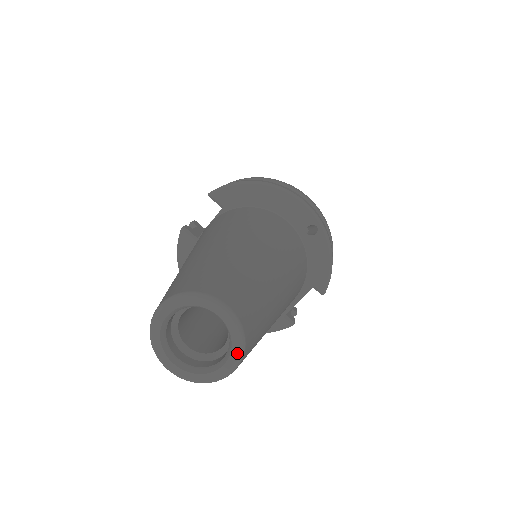
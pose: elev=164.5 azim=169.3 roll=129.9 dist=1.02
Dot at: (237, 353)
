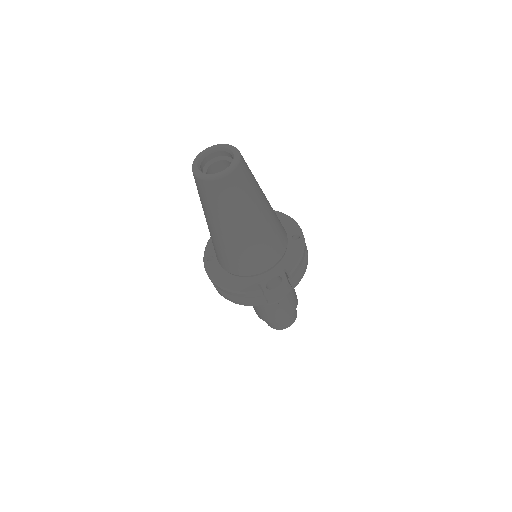
Dot at: (232, 166)
